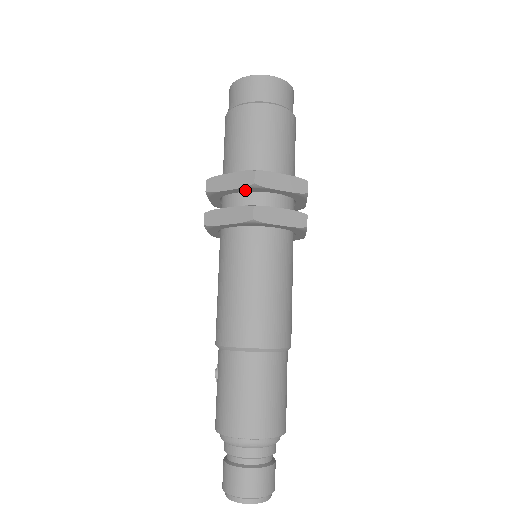
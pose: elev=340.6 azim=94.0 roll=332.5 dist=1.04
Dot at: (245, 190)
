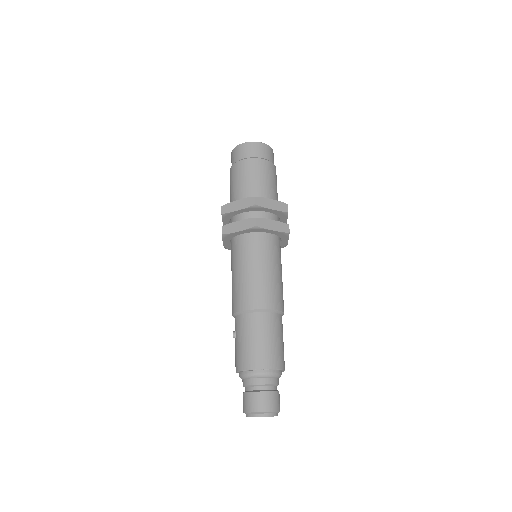
Dot at: (248, 210)
